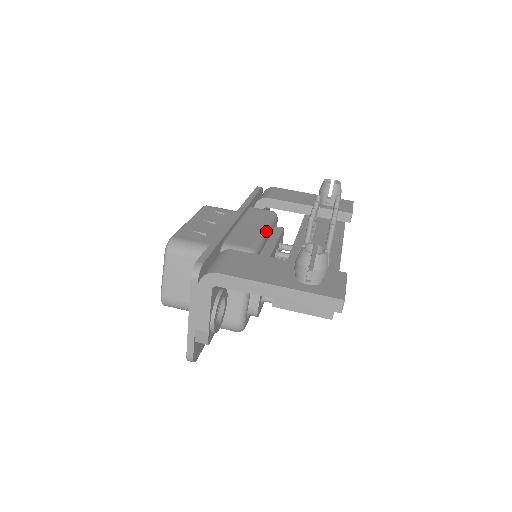
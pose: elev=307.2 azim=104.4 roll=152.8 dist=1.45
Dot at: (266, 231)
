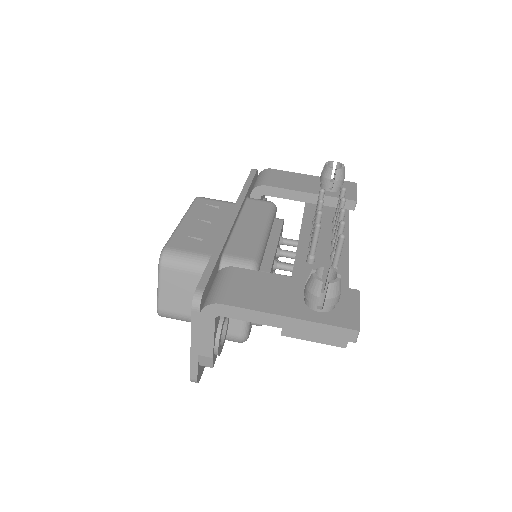
Dot at: (266, 231)
